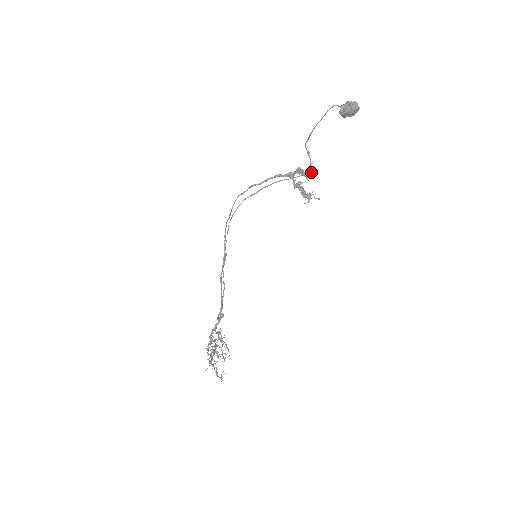
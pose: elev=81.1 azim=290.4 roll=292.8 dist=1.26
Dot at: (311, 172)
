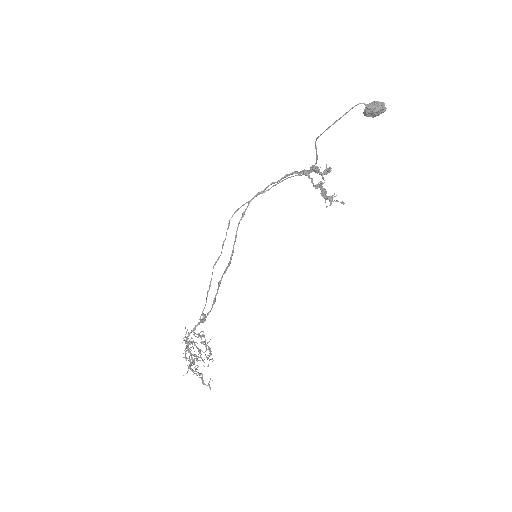
Dot at: occluded
